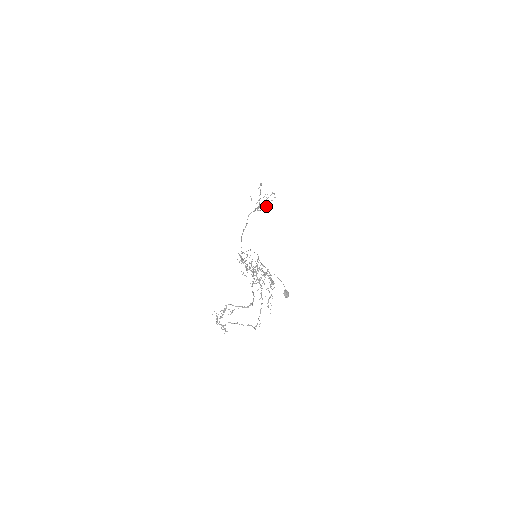
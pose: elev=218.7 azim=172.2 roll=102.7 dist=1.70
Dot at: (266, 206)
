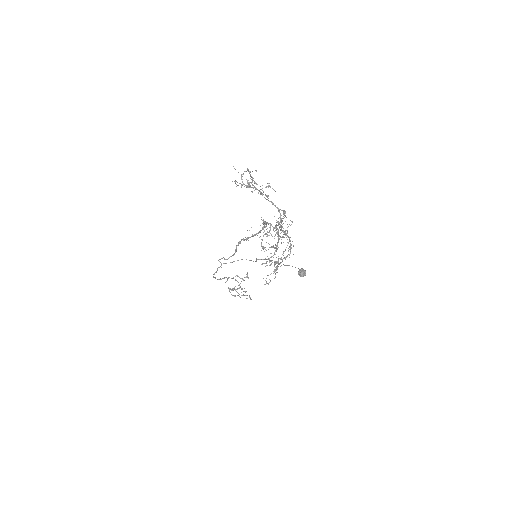
Dot at: occluded
